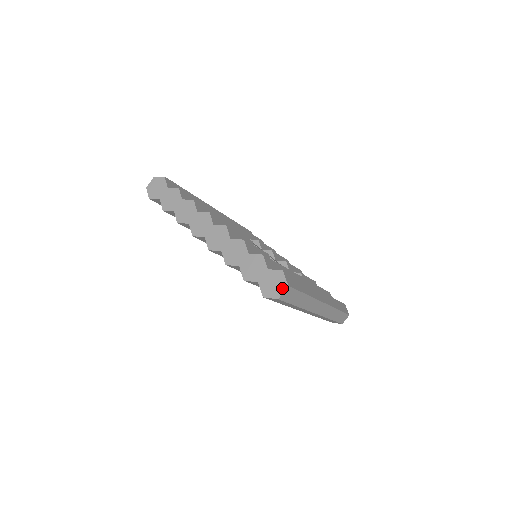
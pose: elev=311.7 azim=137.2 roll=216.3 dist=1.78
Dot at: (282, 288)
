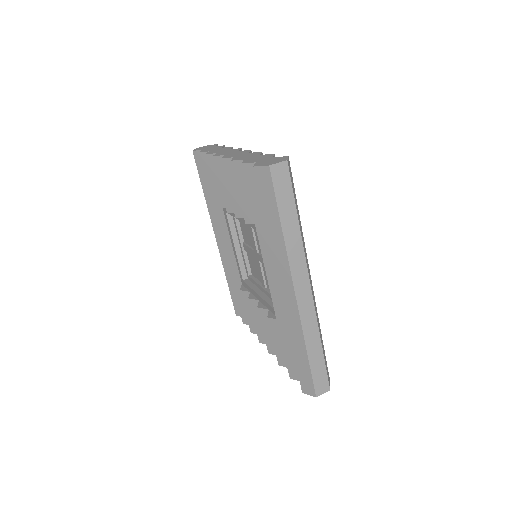
Dot at: (279, 161)
